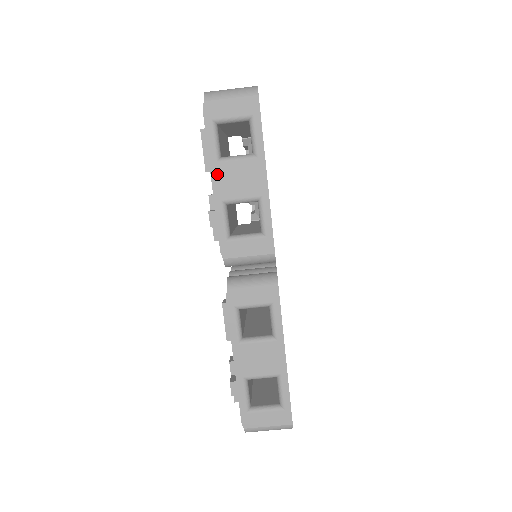
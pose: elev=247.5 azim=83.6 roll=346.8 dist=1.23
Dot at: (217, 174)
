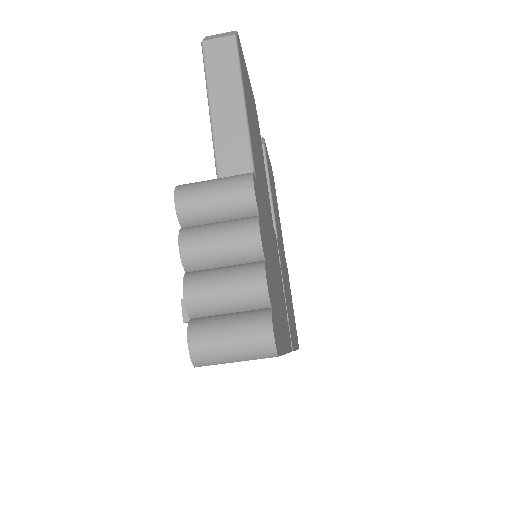
Dot at: occluded
